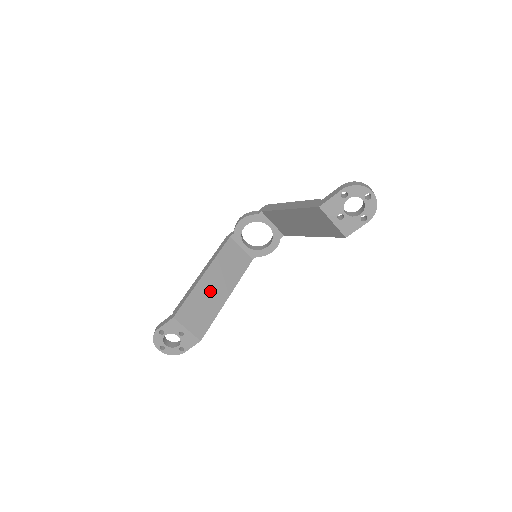
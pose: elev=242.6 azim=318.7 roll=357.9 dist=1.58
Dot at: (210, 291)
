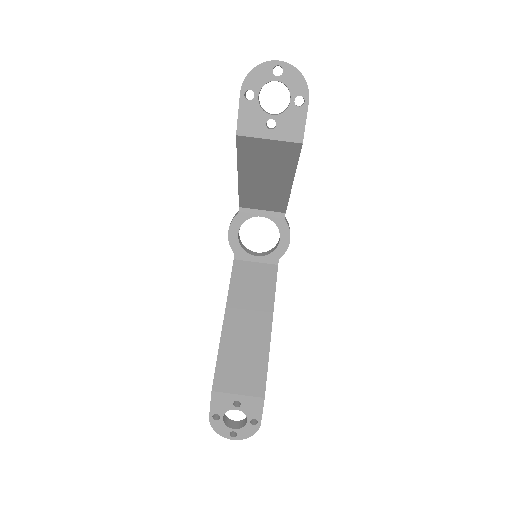
Dot at: (243, 332)
